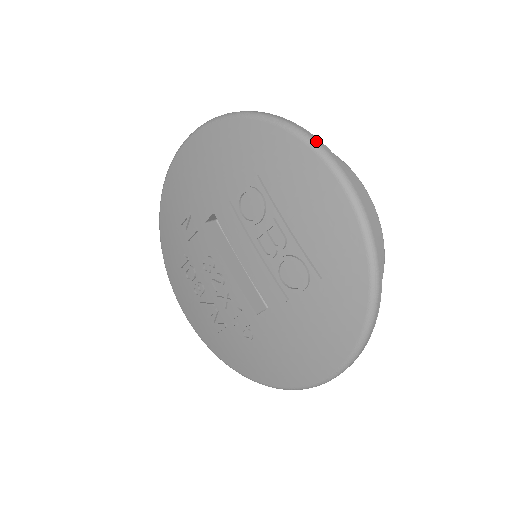
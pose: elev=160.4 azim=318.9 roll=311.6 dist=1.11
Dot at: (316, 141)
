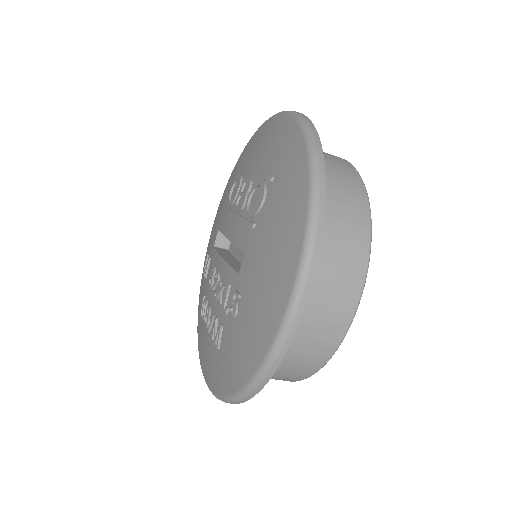
Dot at: occluded
